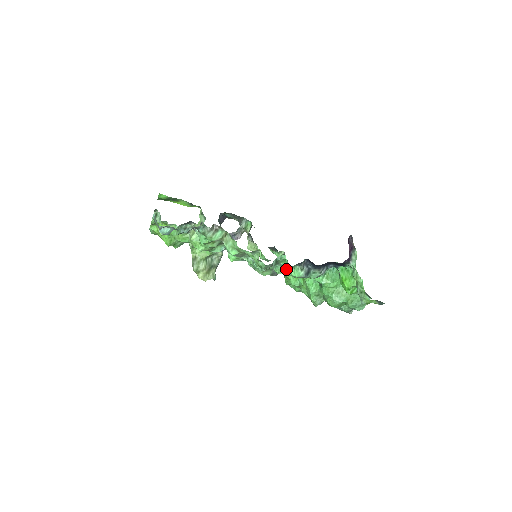
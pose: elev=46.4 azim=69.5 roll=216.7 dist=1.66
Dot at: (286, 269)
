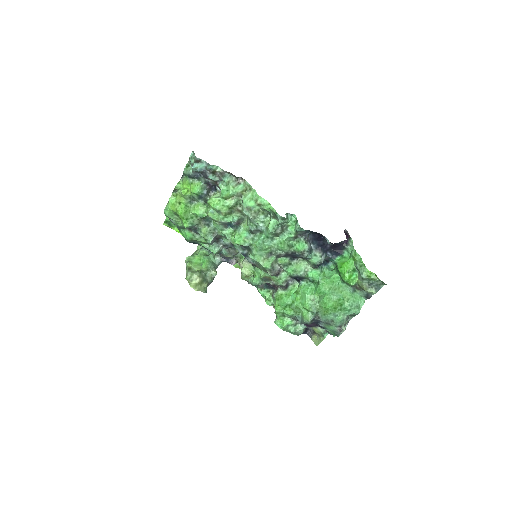
Dot at: (296, 224)
